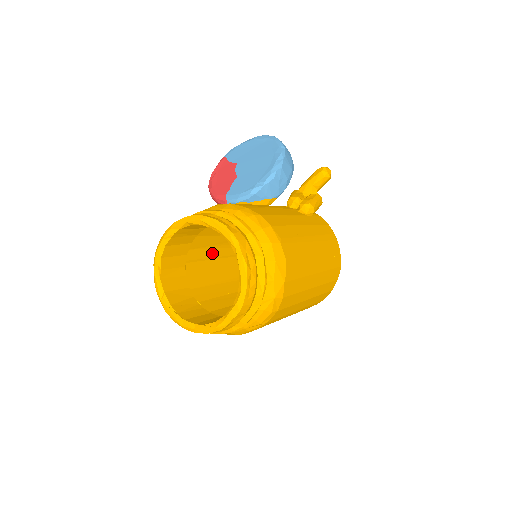
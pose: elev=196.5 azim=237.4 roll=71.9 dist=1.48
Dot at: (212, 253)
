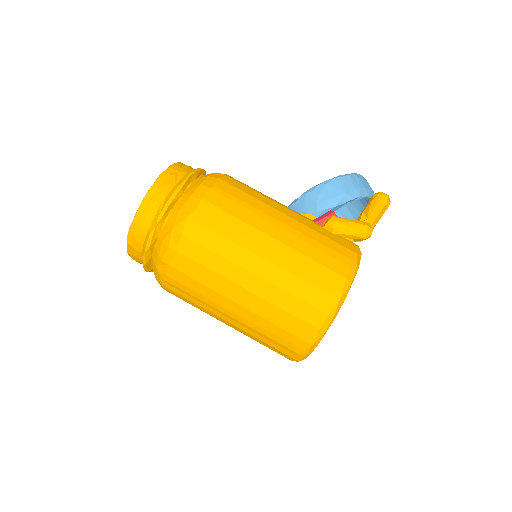
Dot at: occluded
